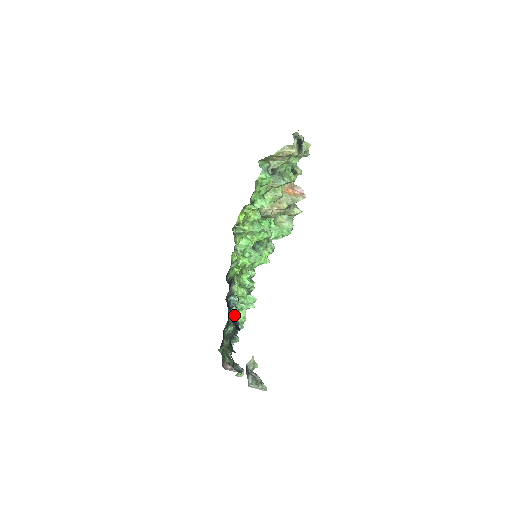
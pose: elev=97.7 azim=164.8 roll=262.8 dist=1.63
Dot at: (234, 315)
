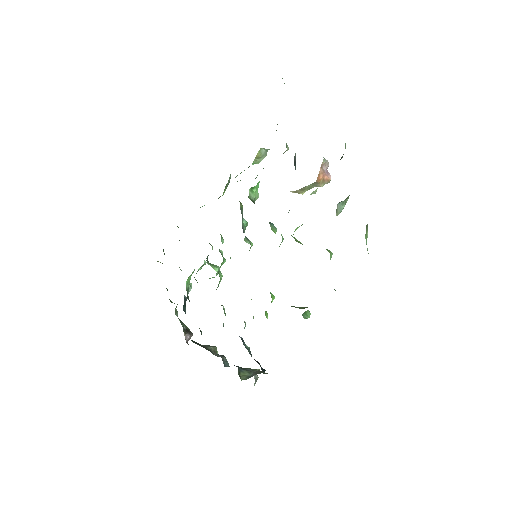
Dot at: (244, 343)
